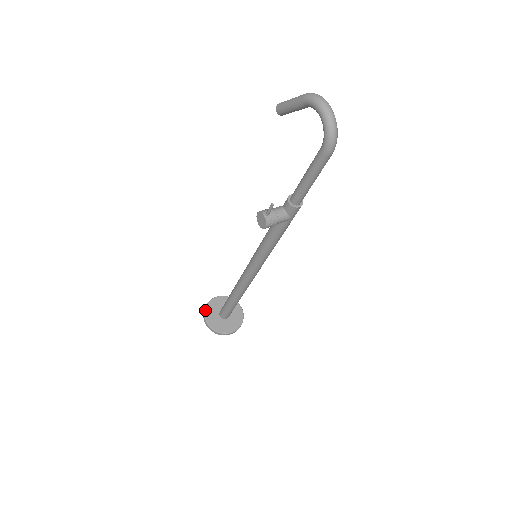
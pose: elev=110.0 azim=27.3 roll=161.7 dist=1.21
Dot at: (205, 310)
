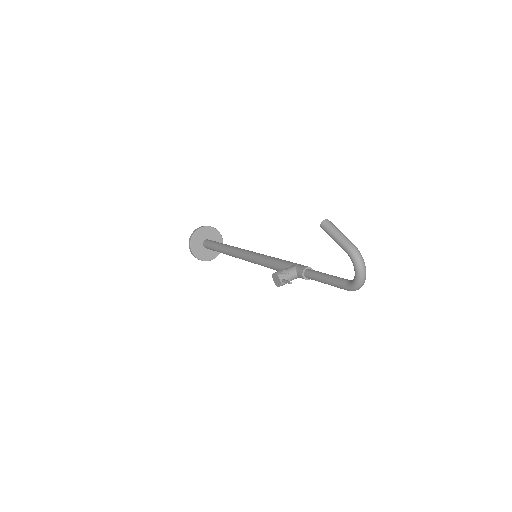
Dot at: (192, 239)
